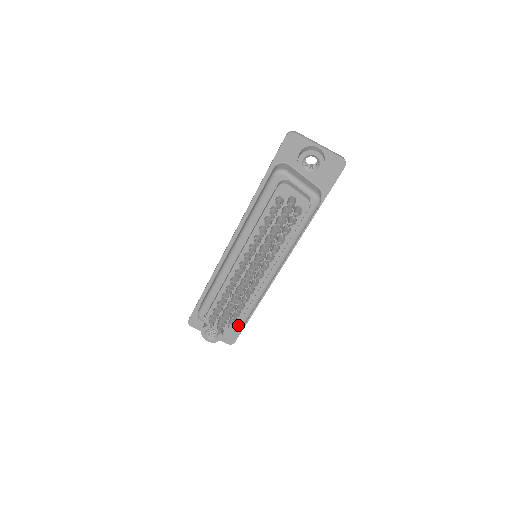
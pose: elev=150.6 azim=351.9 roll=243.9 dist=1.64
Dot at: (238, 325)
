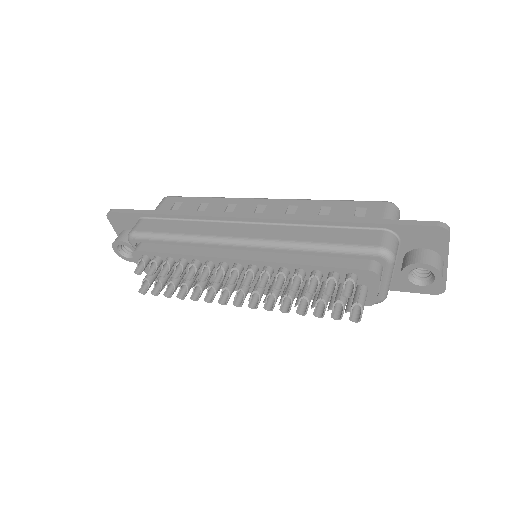
Dot at: occluded
